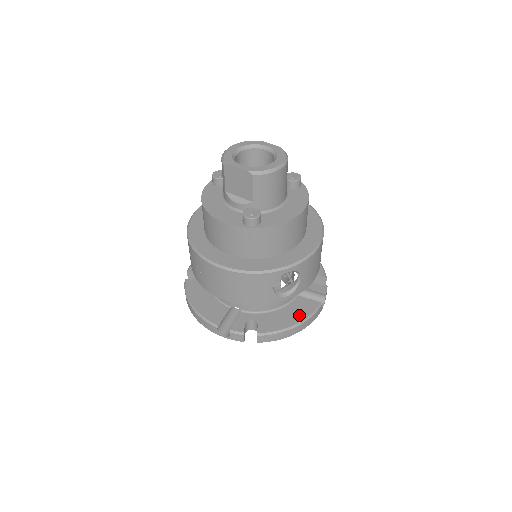
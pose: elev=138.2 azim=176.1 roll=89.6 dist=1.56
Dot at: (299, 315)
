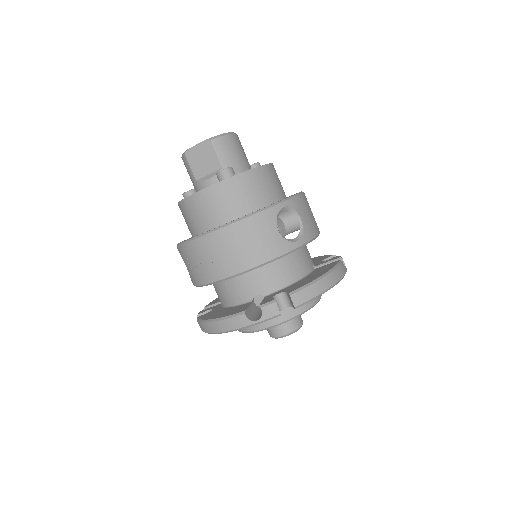
Dot at: (324, 271)
